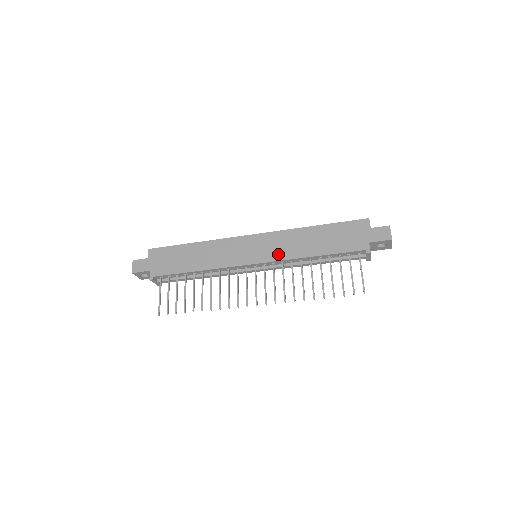
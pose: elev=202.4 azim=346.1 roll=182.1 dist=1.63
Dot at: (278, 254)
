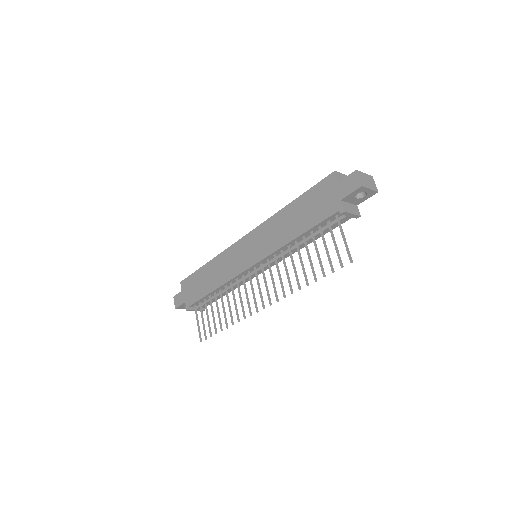
Dot at: (266, 249)
